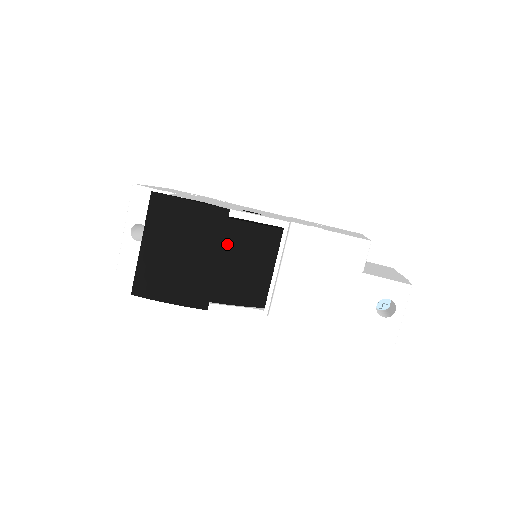
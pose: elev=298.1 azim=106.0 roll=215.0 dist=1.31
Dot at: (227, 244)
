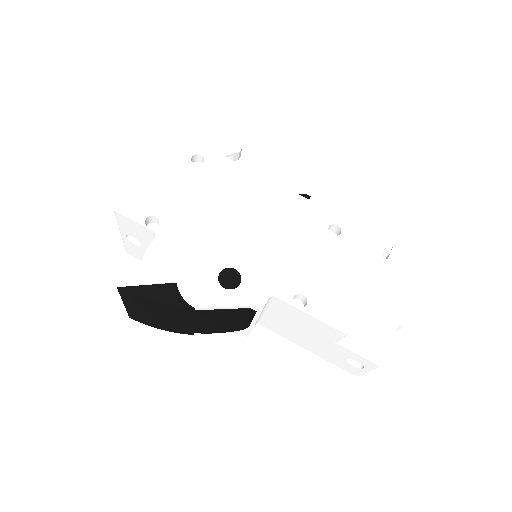
Dot at: (199, 318)
